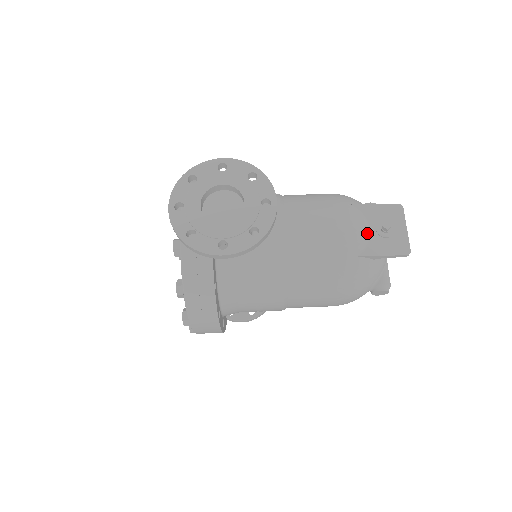
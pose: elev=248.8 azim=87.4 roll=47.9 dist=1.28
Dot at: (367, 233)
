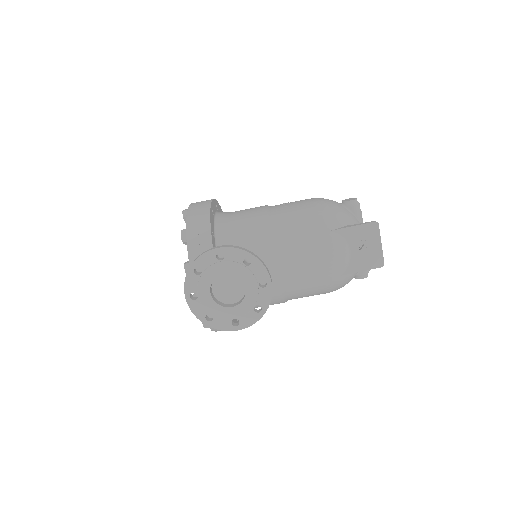
Dot at: (348, 255)
